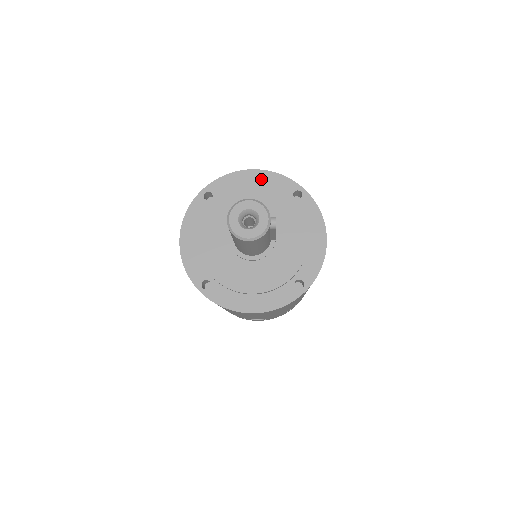
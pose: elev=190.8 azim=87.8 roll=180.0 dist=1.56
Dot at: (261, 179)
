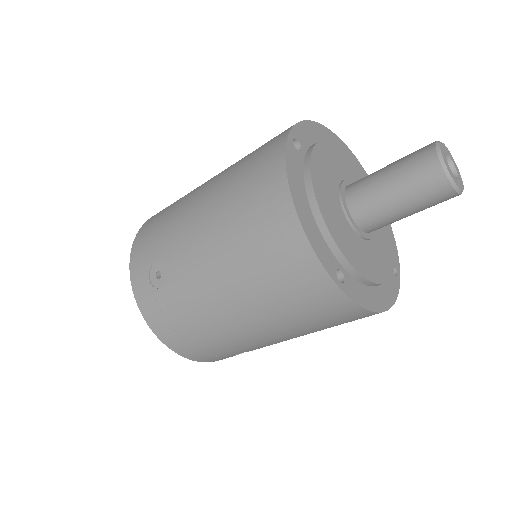
Dot at: (329, 138)
